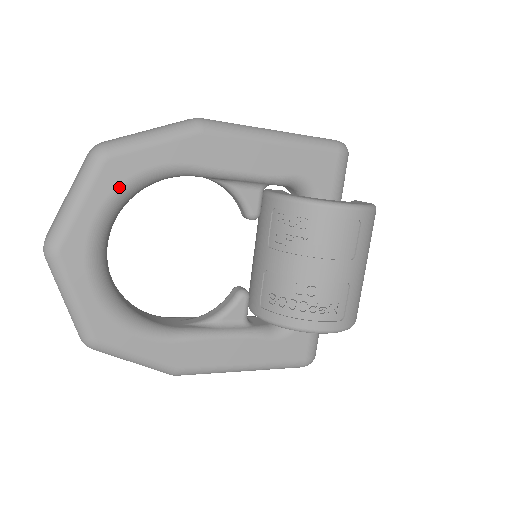
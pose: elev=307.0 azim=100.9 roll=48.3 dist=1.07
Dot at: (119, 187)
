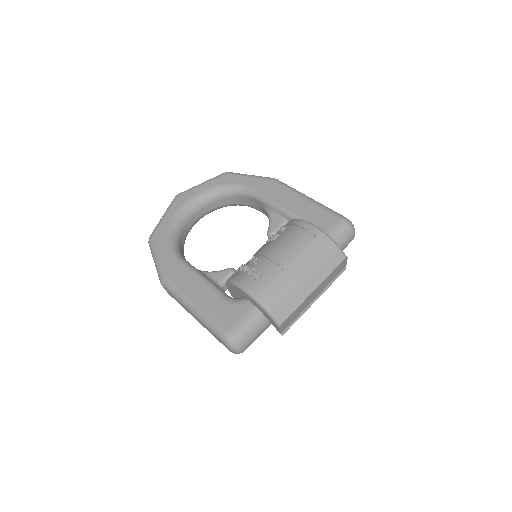
Dot at: (220, 185)
